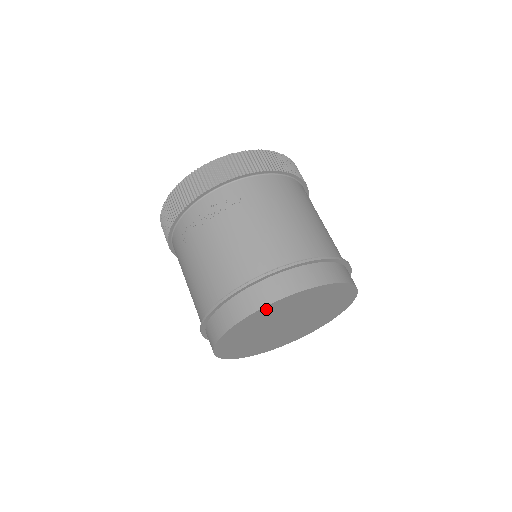
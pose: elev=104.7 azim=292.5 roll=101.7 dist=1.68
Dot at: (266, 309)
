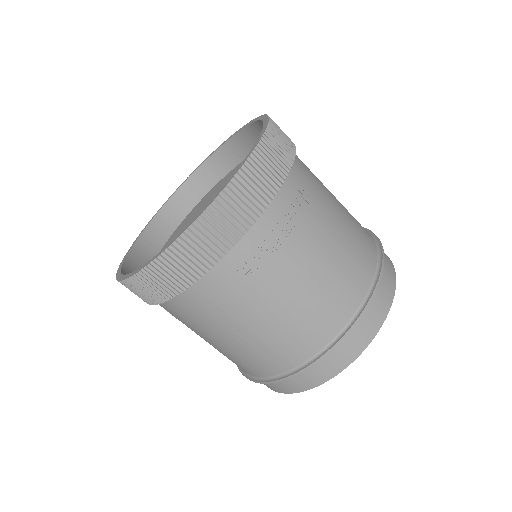
Dot at: occluded
